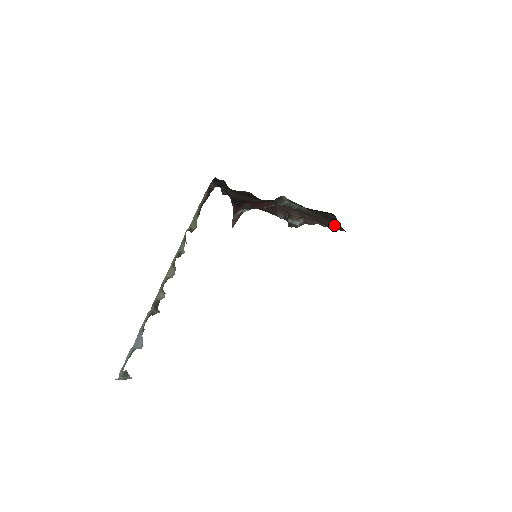
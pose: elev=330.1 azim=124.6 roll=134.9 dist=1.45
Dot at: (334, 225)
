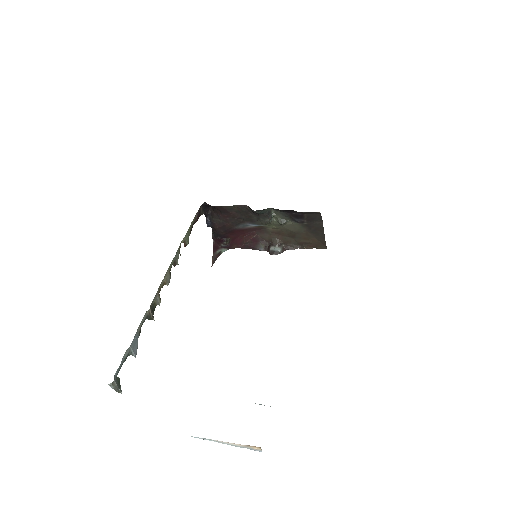
Dot at: (316, 242)
